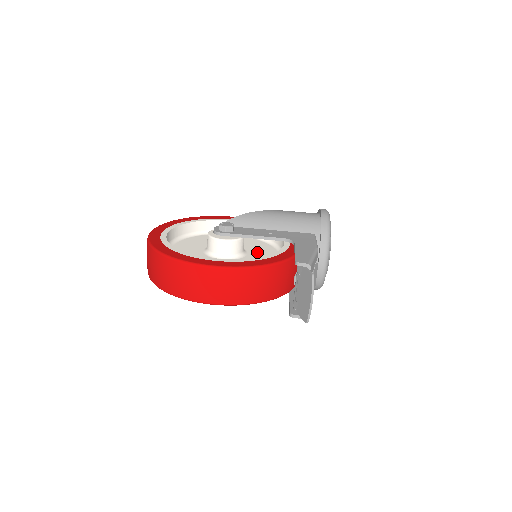
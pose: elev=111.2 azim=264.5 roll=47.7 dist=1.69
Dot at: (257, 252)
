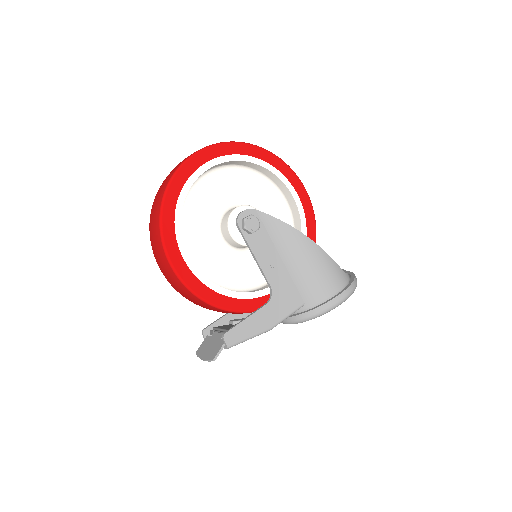
Dot at: occluded
